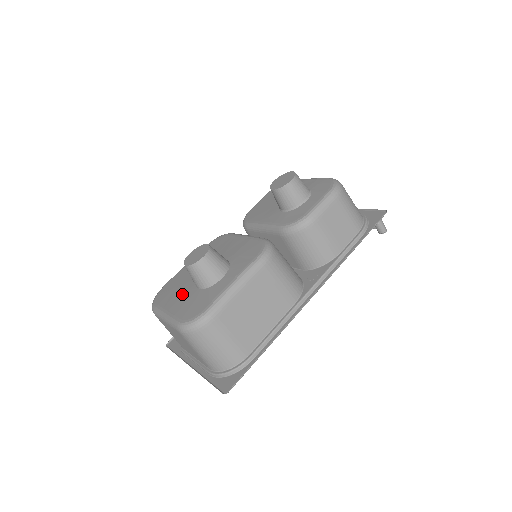
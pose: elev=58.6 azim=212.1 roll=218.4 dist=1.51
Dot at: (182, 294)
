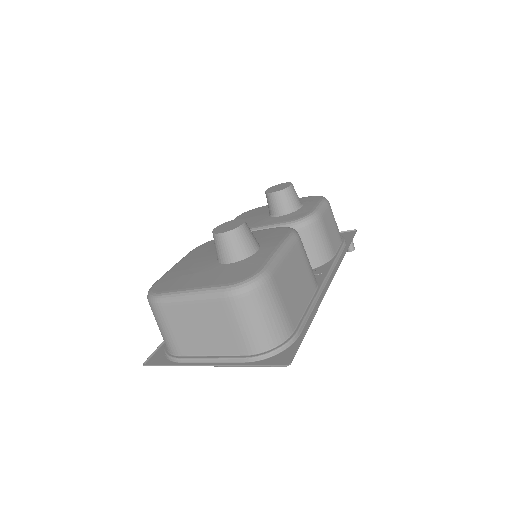
Dot at: (204, 273)
